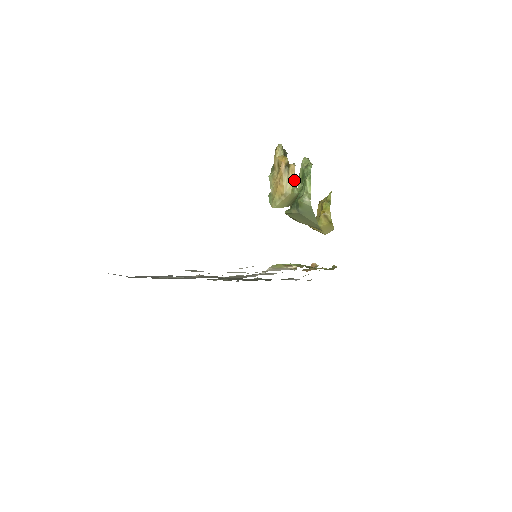
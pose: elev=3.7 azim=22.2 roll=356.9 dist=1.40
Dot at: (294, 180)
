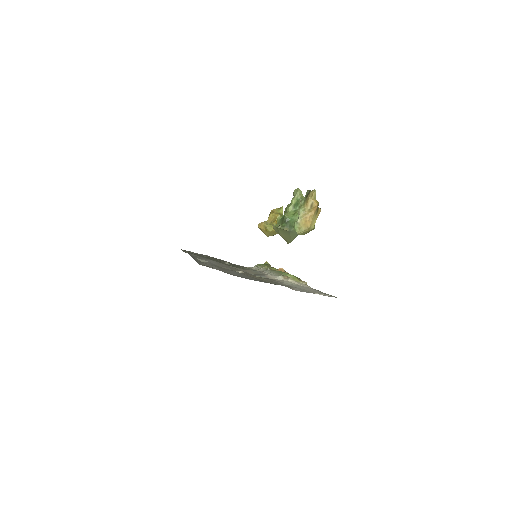
Dot at: (316, 219)
